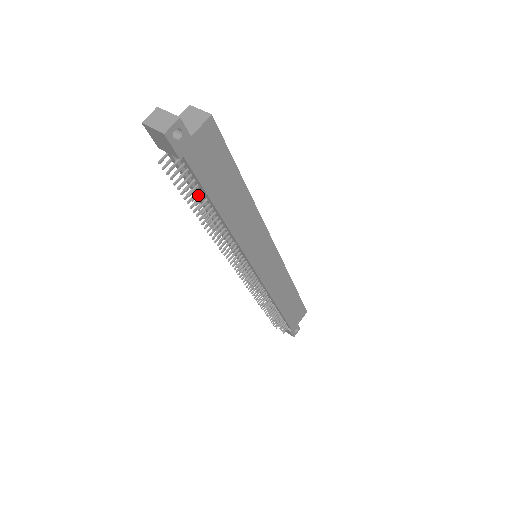
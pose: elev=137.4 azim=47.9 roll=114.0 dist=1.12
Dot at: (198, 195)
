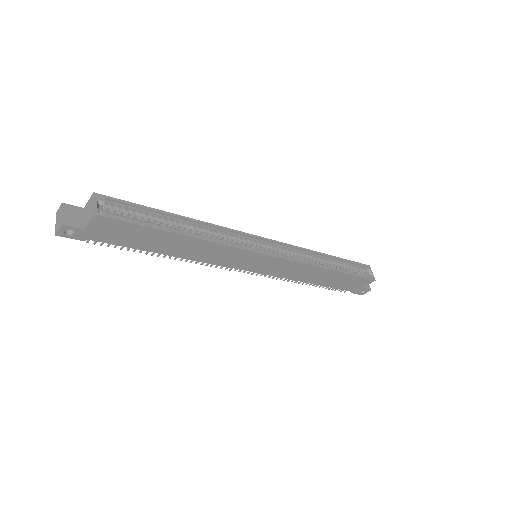
Dot at: occluded
